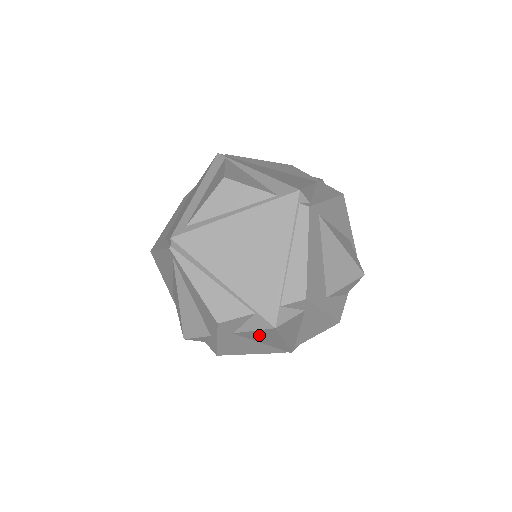
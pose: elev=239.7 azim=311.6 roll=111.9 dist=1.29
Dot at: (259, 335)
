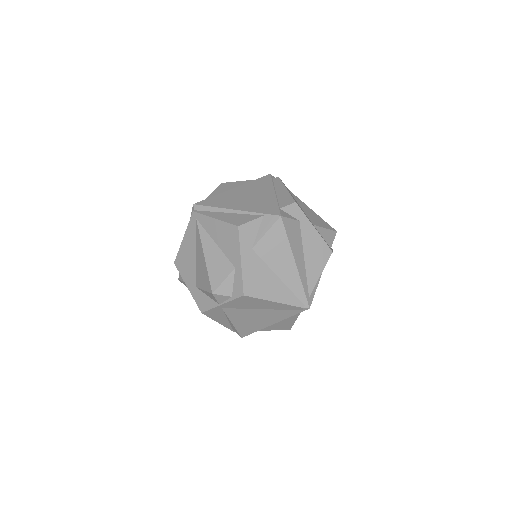
Dot at: (272, 247)
